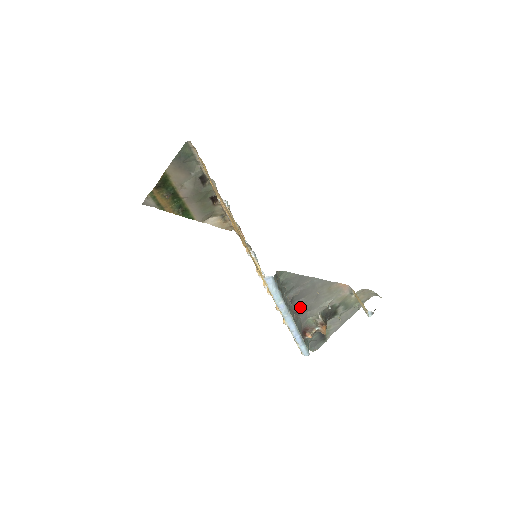
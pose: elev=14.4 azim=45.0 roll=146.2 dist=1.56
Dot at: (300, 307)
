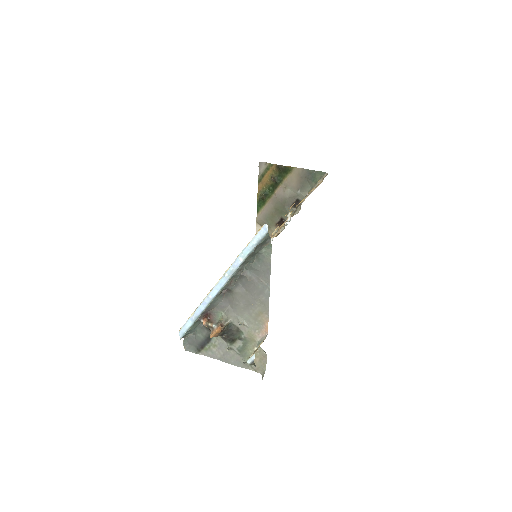
Dot at: (235, 292)
